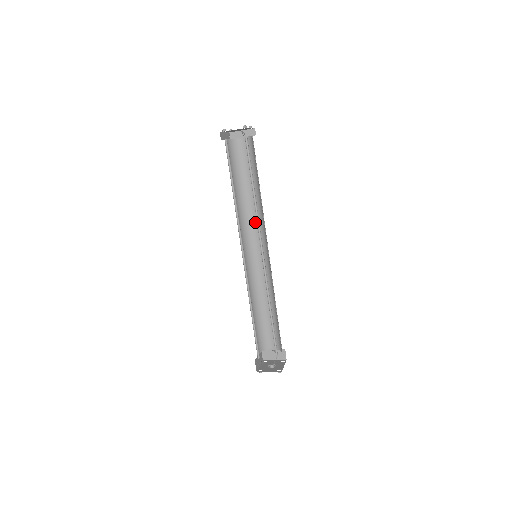
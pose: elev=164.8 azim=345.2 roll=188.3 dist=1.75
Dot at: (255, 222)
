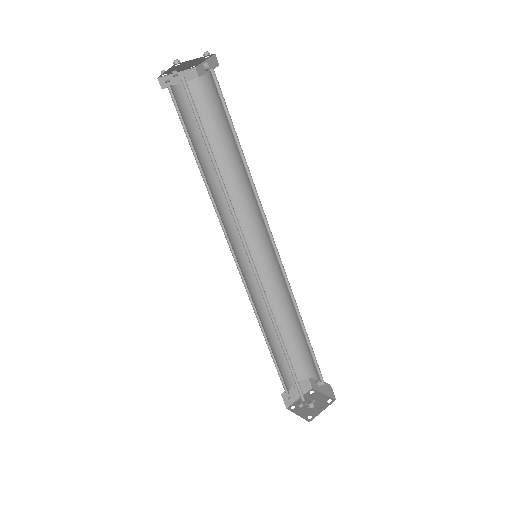
Dot at: (255, 203)
